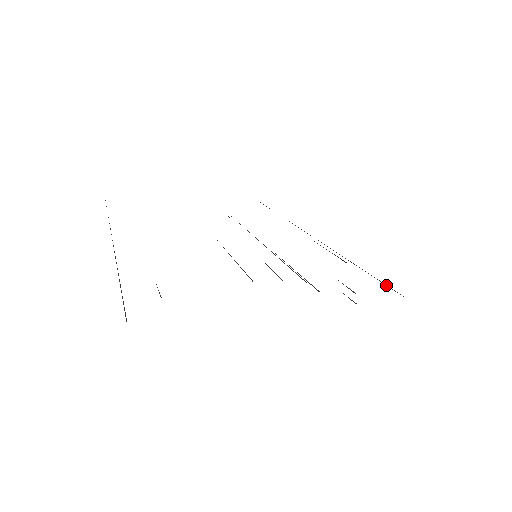
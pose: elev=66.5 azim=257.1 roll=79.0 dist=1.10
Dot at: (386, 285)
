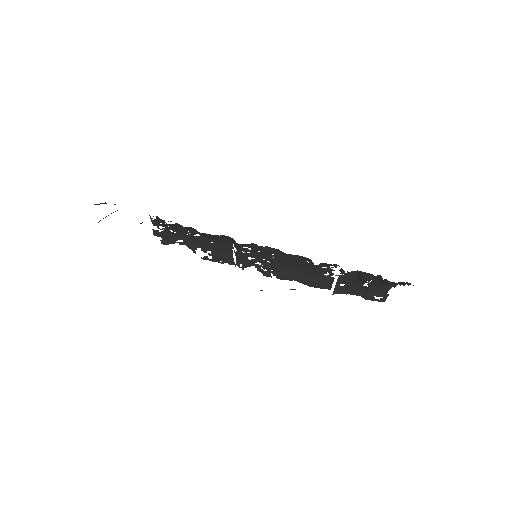
Dot at: (386, 286)
